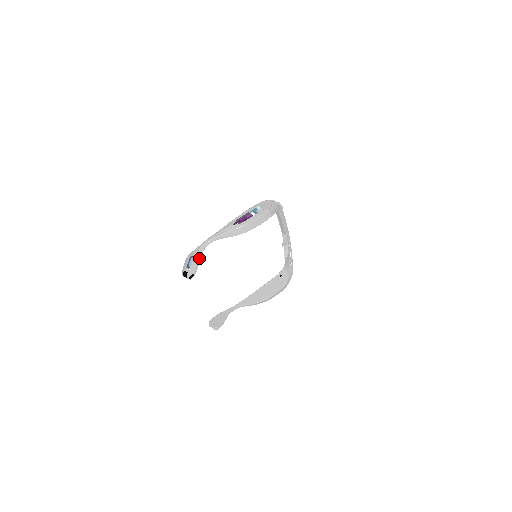
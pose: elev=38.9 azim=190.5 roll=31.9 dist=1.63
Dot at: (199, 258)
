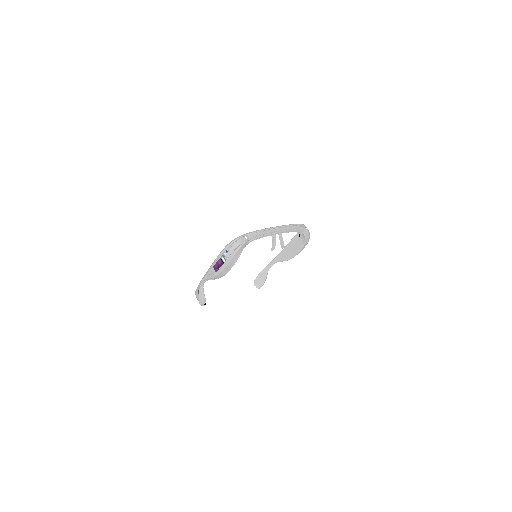
Dot at: (203, 293)
